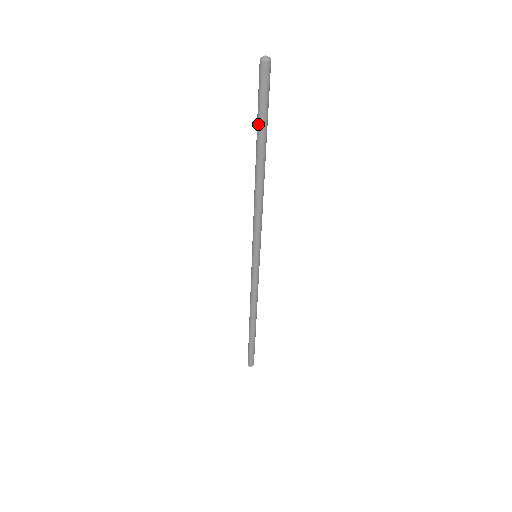
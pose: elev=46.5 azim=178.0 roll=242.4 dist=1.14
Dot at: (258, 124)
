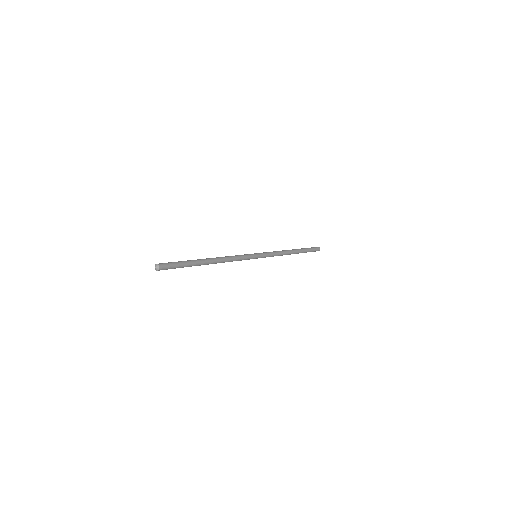
Dot at: occluded
